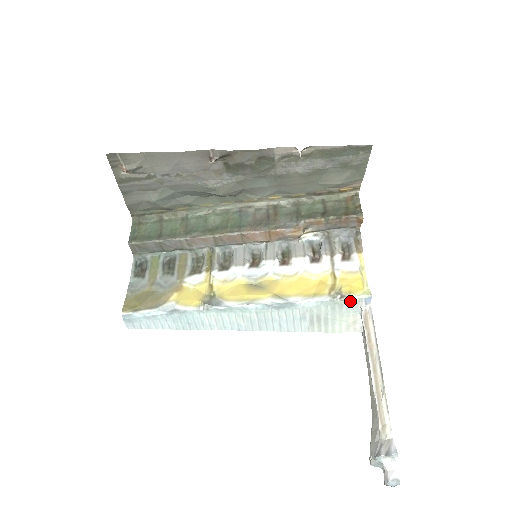
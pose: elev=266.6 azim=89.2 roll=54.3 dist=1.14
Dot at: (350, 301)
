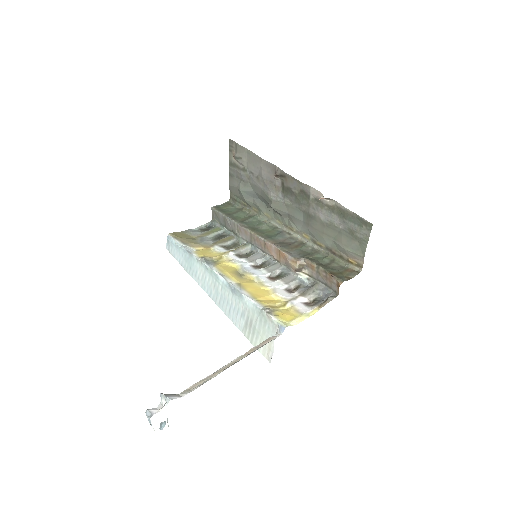
Dot at: (272, 321)
